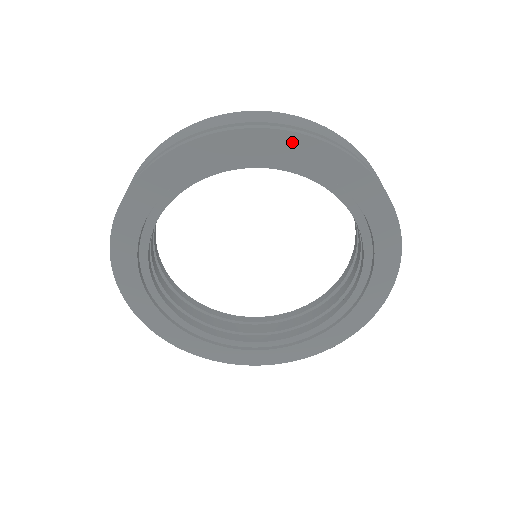
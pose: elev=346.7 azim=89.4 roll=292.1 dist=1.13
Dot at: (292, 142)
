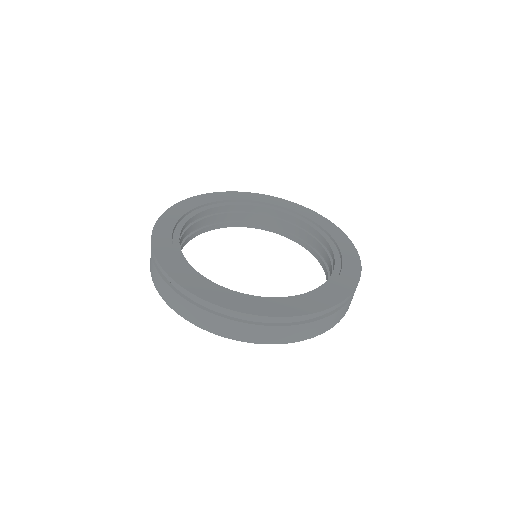
Dot at: (269, 198)
